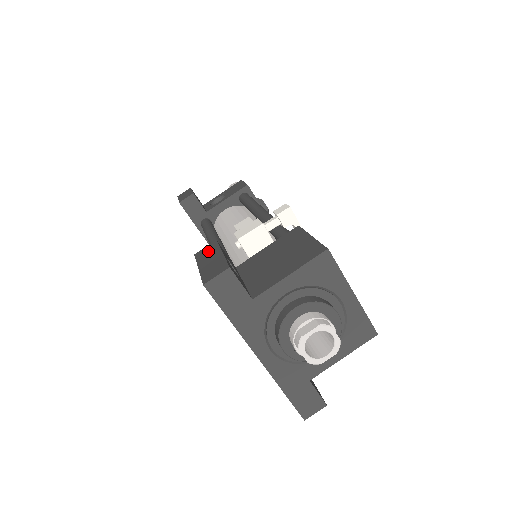
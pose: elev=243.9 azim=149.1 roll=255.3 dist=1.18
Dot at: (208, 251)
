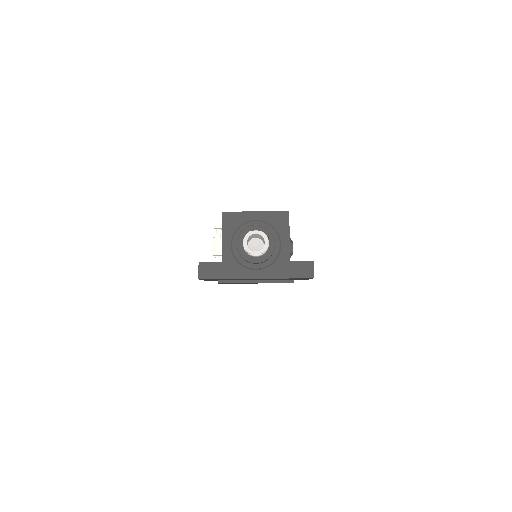
Dot at: occluded
